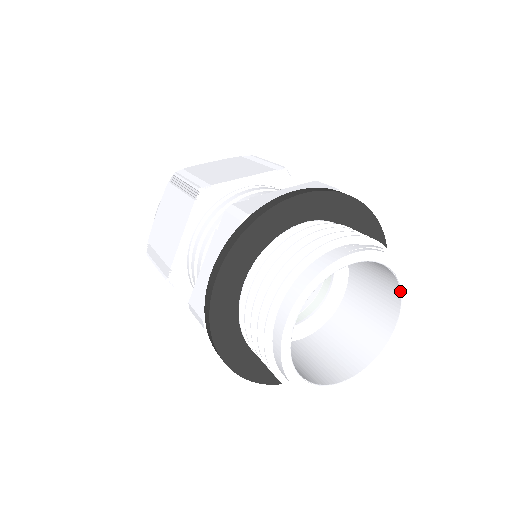
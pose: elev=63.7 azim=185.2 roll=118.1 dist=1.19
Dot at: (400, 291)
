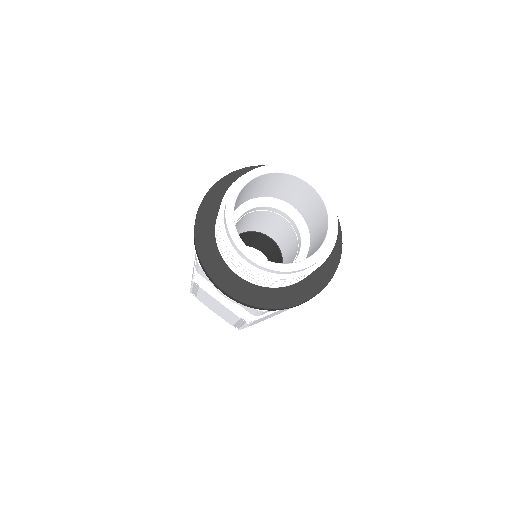
Dot at: (317, 193)
